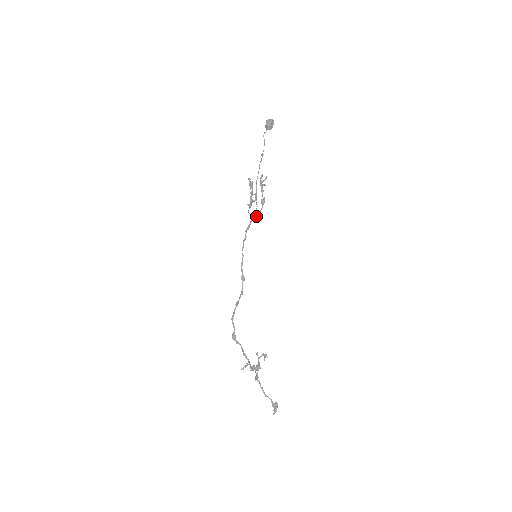
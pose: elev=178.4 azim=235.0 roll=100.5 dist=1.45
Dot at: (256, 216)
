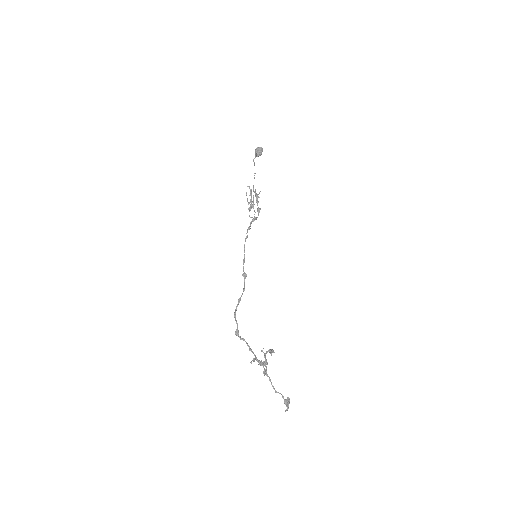
Dot at: occluded
